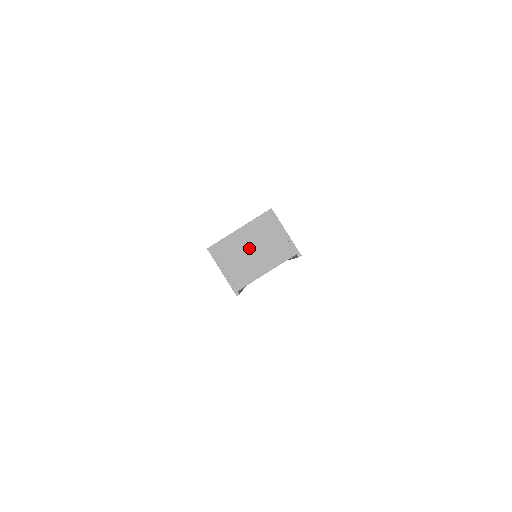
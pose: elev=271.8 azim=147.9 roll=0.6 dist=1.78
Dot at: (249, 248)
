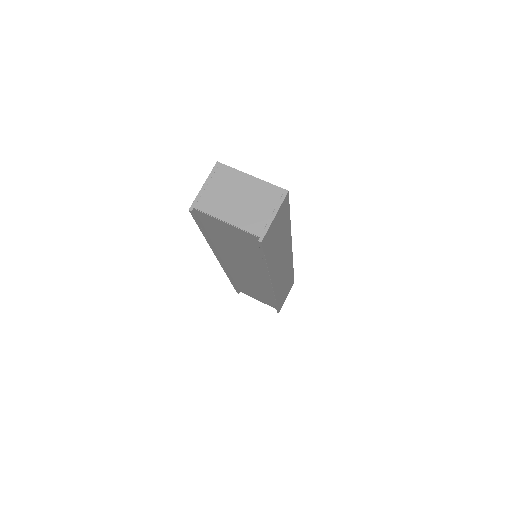
Dot at: (239, 194)
